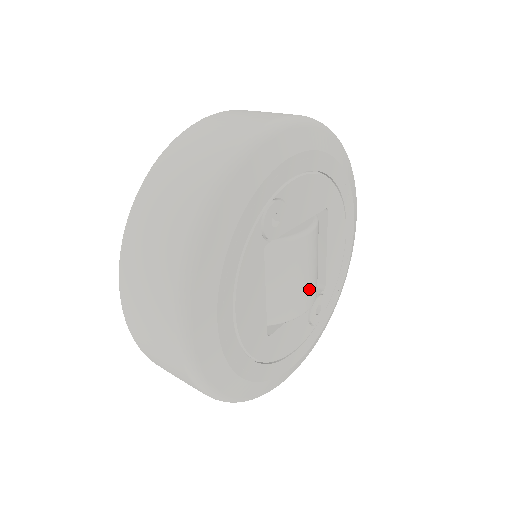
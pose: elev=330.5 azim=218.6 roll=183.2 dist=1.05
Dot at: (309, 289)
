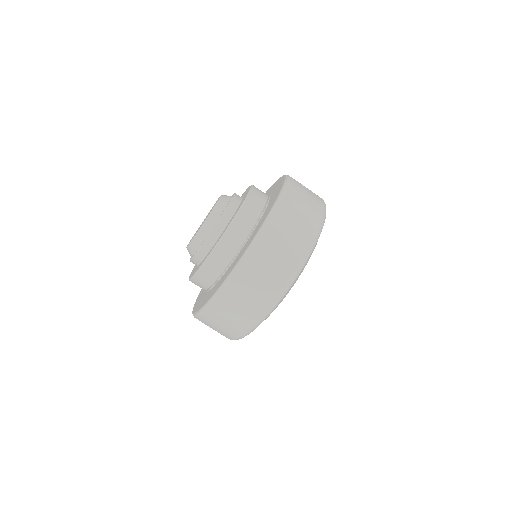
Dot at: occluded
